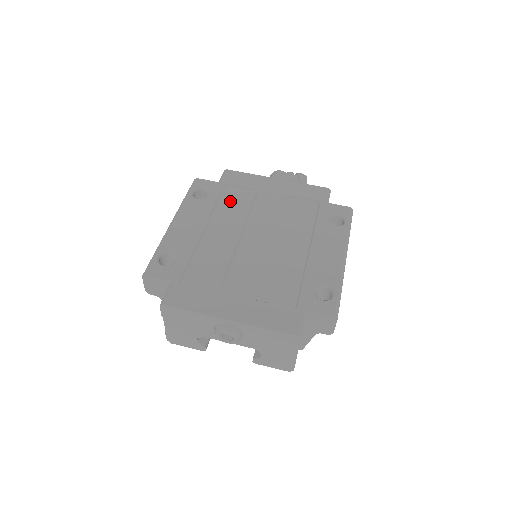
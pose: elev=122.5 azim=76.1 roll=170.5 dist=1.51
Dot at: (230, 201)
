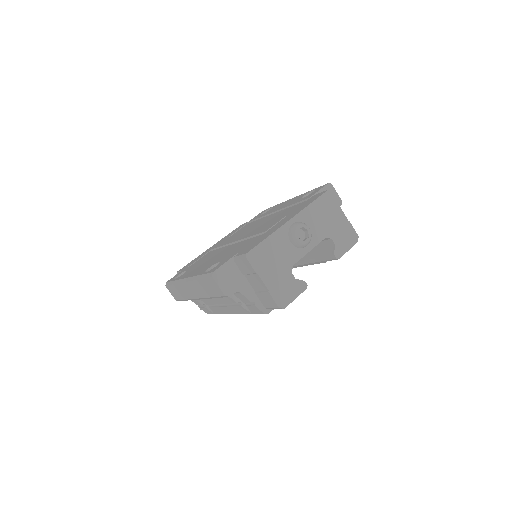
Dot at: occluded
